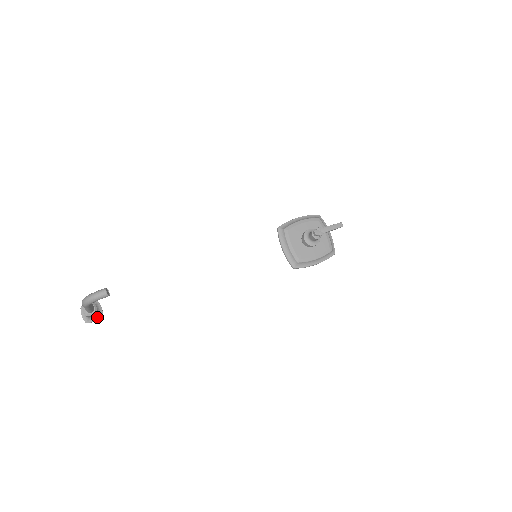
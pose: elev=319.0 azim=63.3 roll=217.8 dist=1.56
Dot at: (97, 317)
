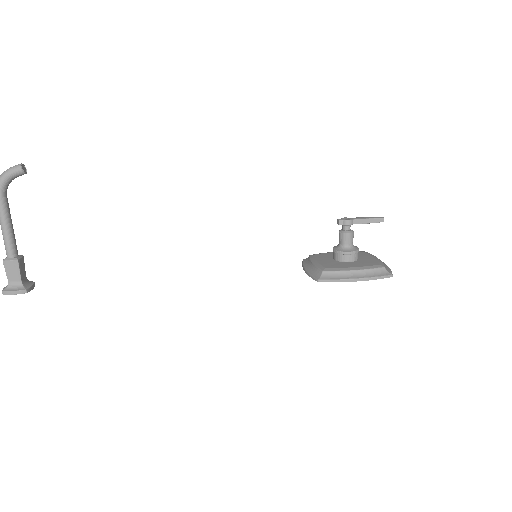
Dot at: (19, 288)
